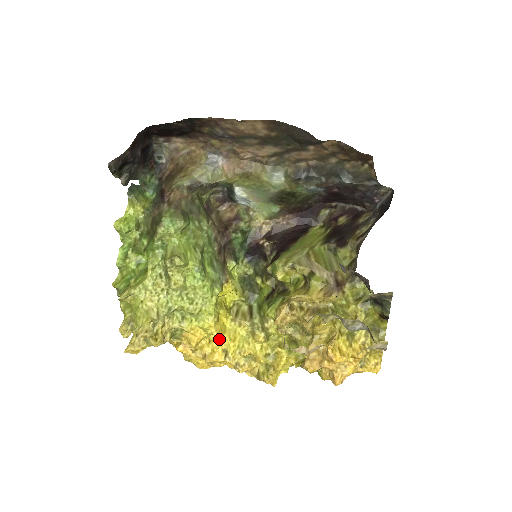
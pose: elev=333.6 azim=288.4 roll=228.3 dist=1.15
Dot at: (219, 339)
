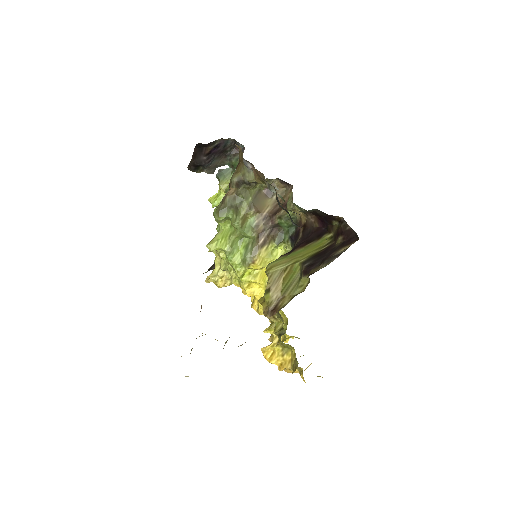
Dot at: (255, 297)
